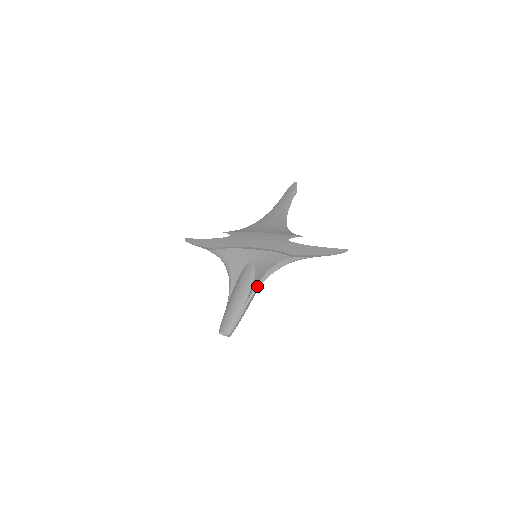
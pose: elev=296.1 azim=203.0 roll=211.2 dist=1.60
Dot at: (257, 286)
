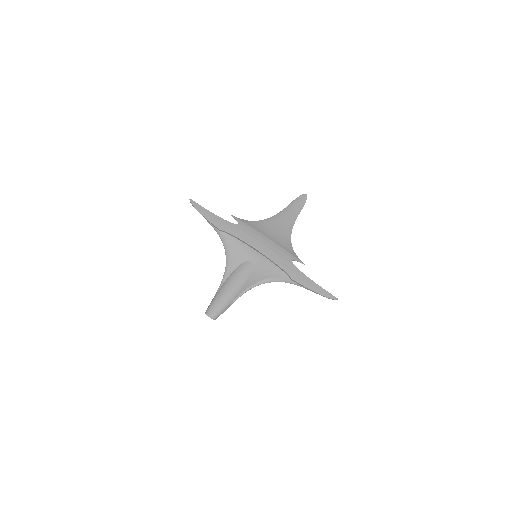
Dot at: (251, 287)
